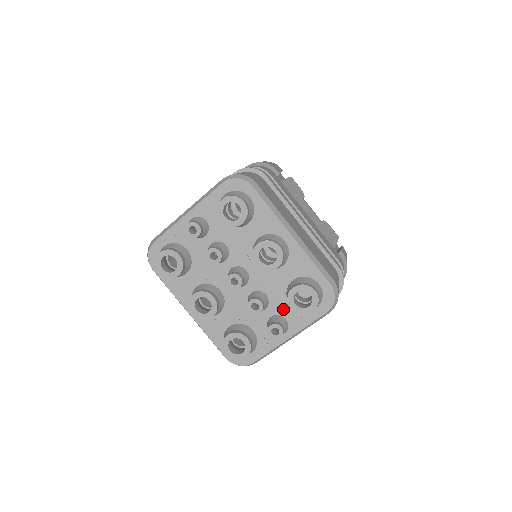
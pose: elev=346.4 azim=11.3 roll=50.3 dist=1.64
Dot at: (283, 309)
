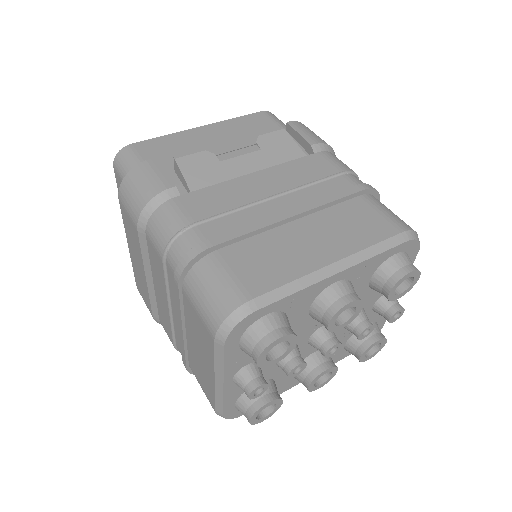
Dot at: (378, 295)
